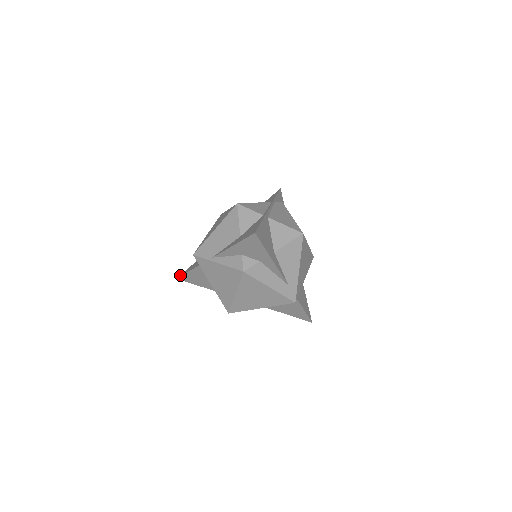
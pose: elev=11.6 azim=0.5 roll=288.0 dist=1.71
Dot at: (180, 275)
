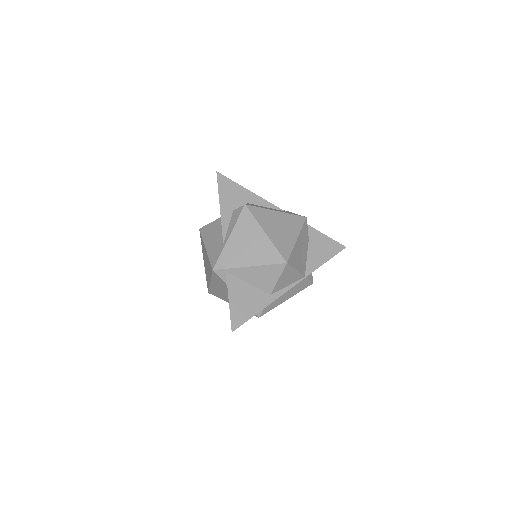
Dot at: occluded
